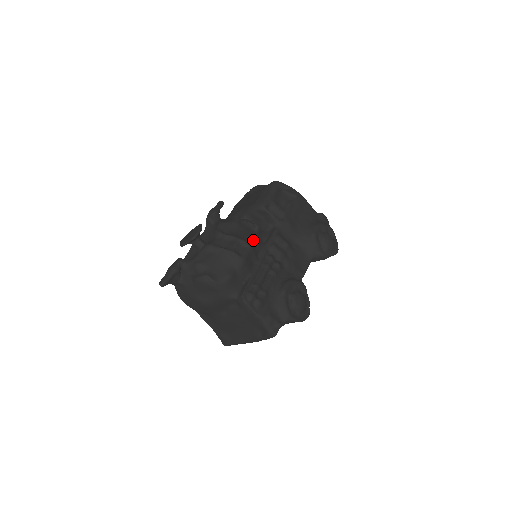
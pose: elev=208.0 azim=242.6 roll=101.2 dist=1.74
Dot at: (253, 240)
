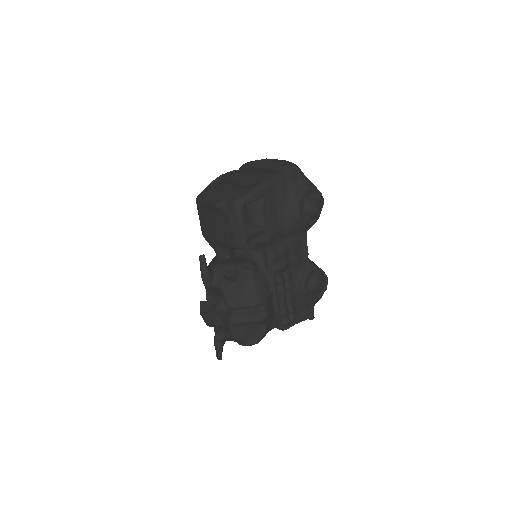
Dot at: (260, 288)
